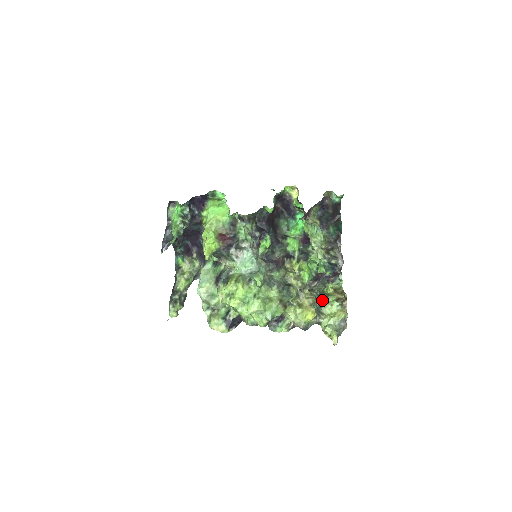
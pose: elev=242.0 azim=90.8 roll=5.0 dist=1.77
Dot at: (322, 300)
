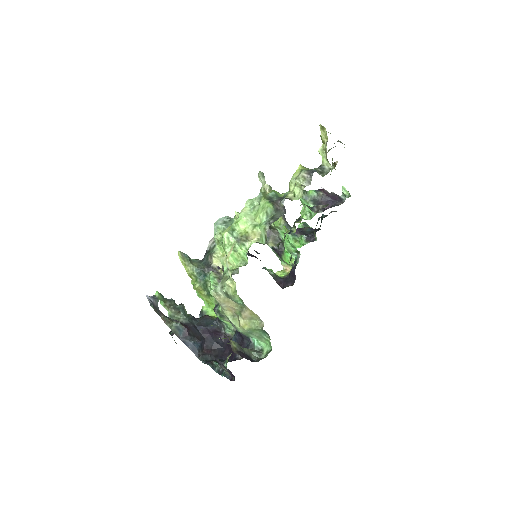
Dot at: occluded
